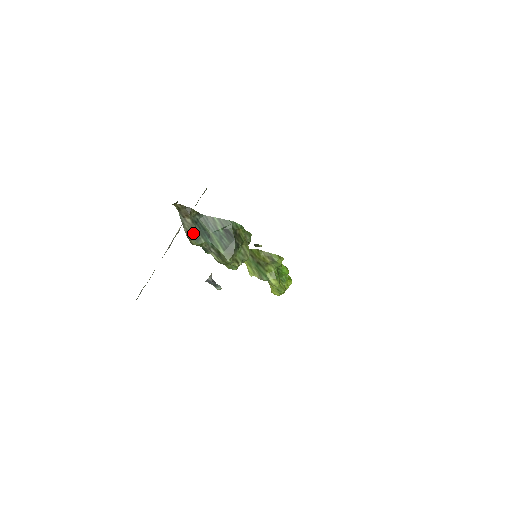
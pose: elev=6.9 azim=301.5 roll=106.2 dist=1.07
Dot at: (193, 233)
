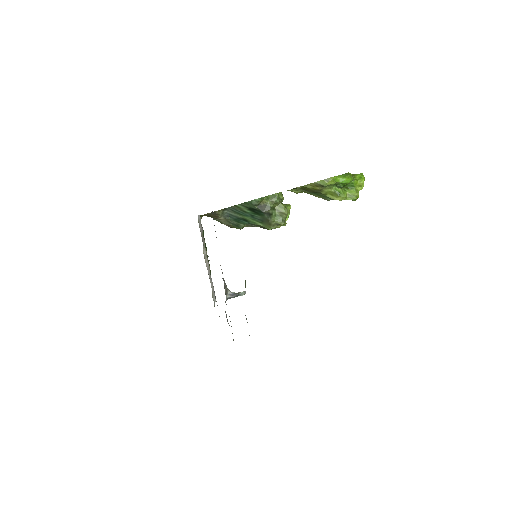
Dot at: (232, 224)
